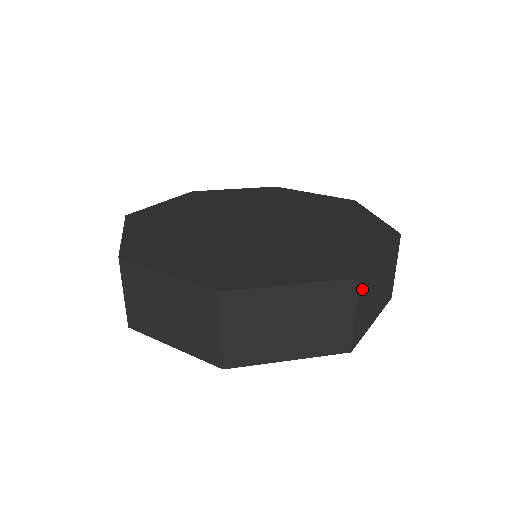
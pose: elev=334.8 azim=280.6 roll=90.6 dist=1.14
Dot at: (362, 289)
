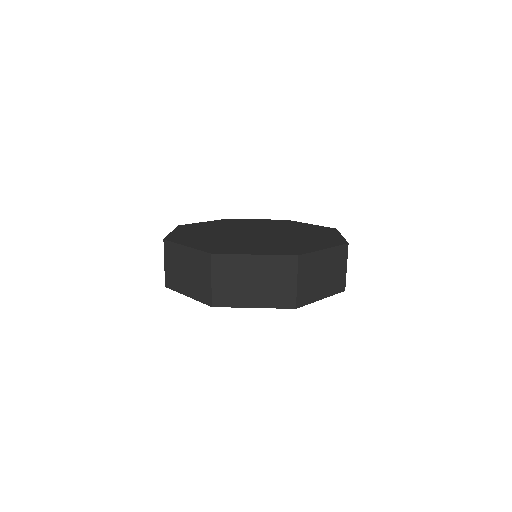
Dot at: (303, 266)
